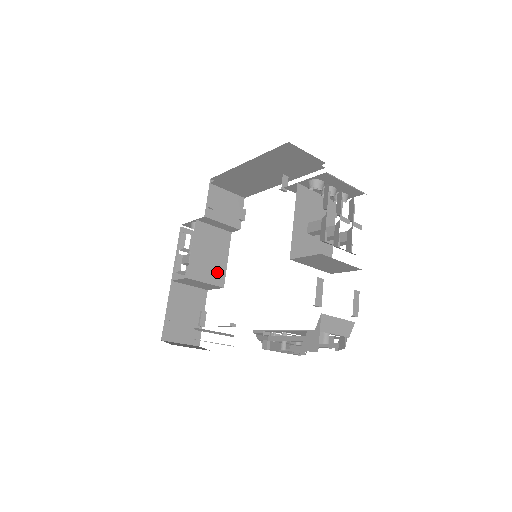
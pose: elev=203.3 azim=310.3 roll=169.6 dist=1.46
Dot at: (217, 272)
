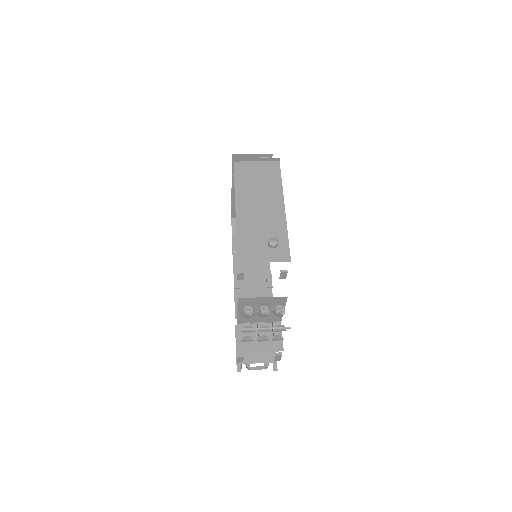
Dot at: occluded
